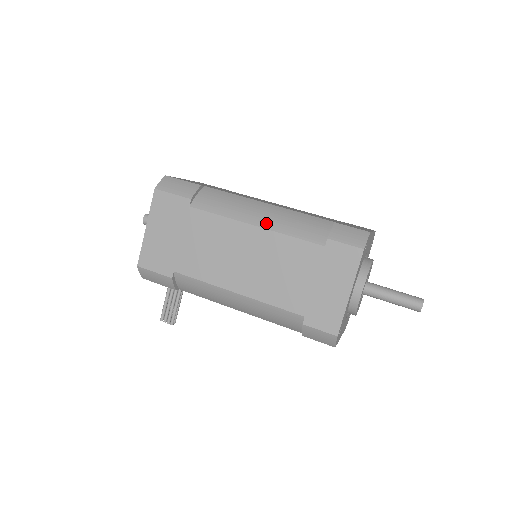
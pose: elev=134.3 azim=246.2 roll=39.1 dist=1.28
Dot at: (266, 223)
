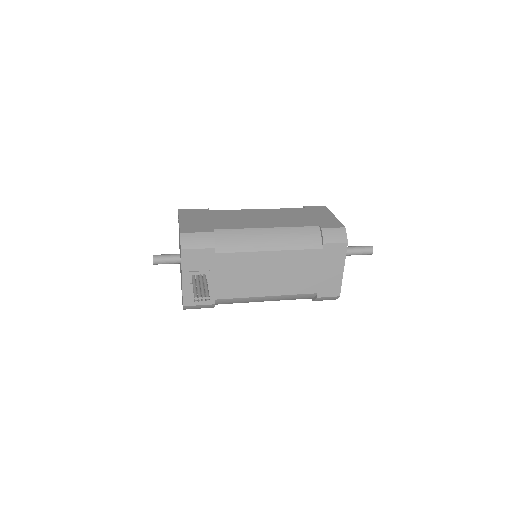
Dot at: occluded
